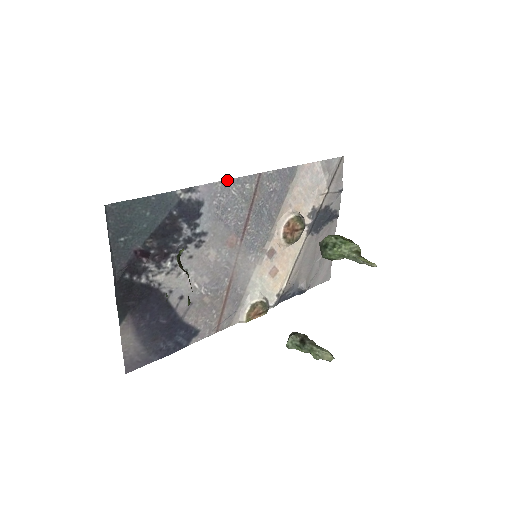
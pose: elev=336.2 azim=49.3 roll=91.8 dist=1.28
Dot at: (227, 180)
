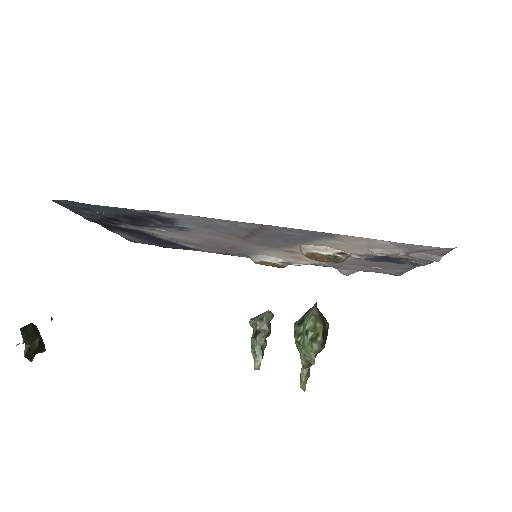
Dot at: occluded
